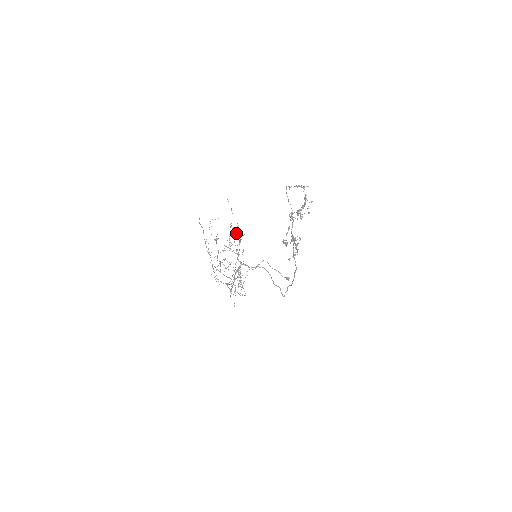
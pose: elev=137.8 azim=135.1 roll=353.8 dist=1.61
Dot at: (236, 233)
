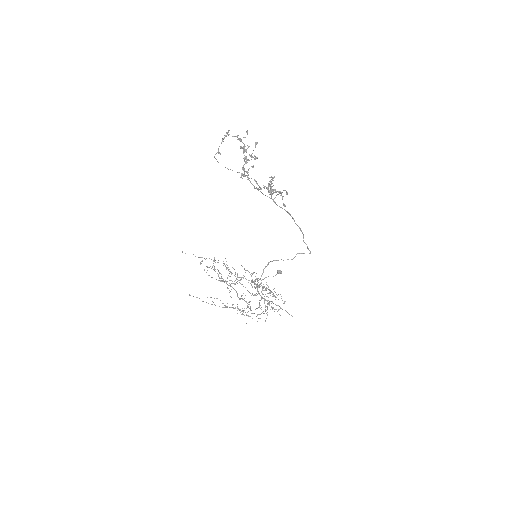
Dot at: occluded
